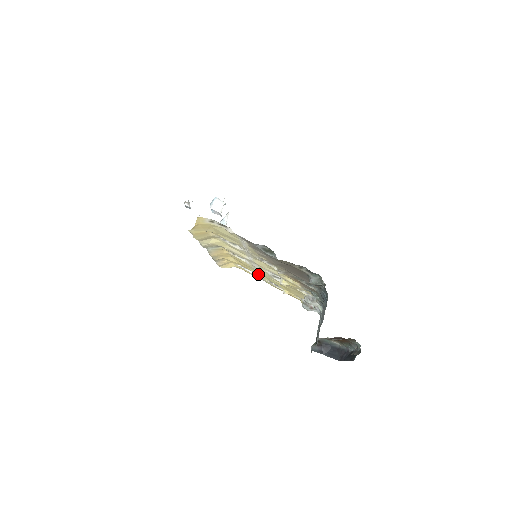
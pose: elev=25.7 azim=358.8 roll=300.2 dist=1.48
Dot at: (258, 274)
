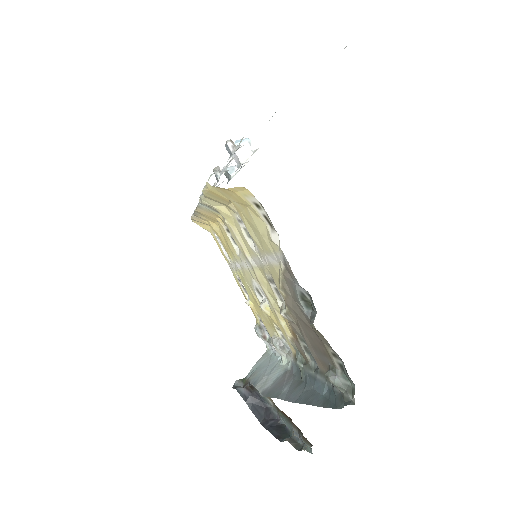
Dot at: (233, 263)
